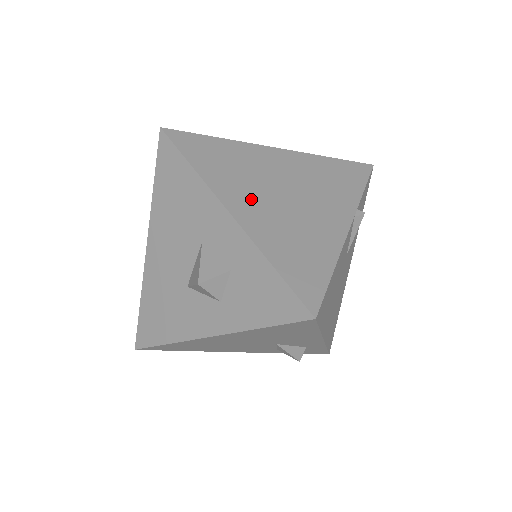
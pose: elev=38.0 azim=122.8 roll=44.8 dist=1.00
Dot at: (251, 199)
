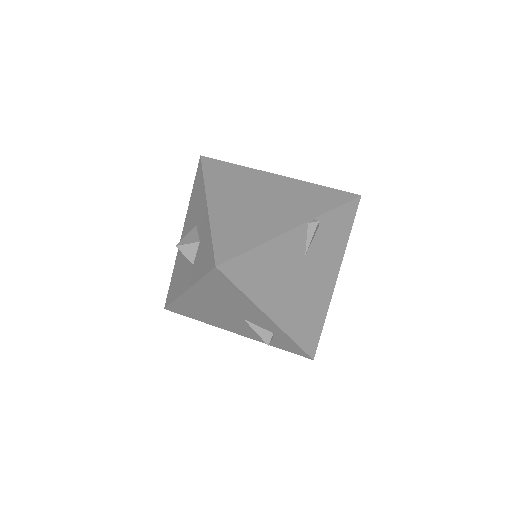
Dot at: (229, 199)
